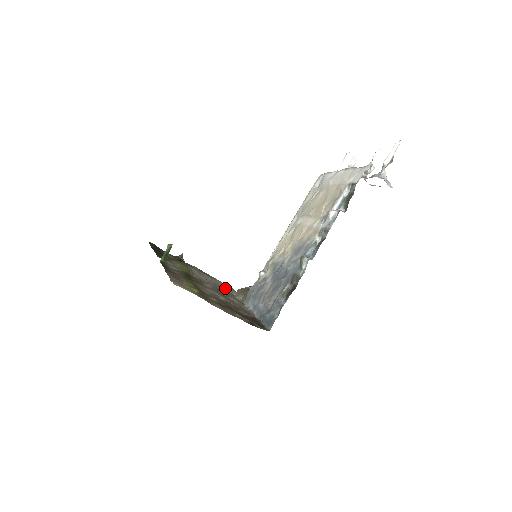
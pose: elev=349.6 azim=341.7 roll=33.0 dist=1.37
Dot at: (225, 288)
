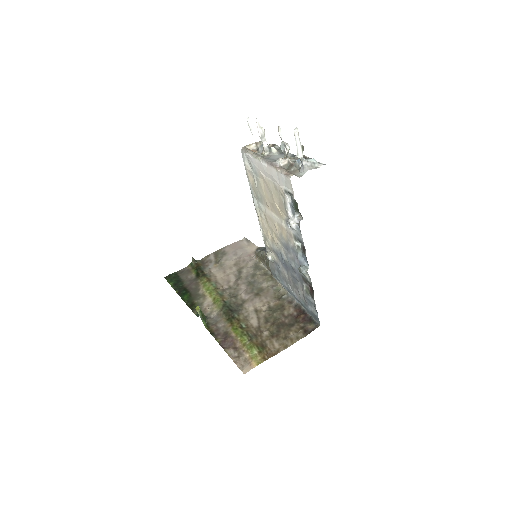
Dot at: (245, 258)
